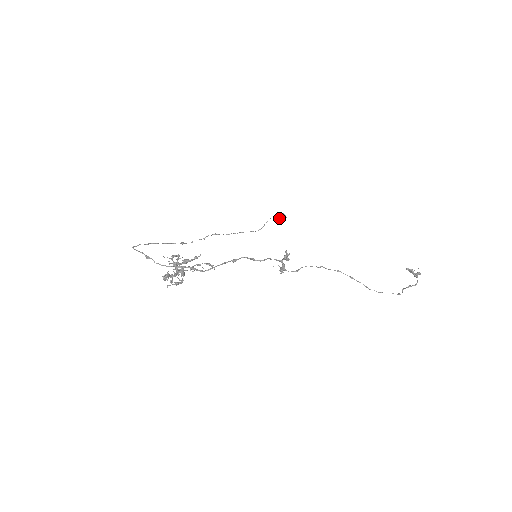
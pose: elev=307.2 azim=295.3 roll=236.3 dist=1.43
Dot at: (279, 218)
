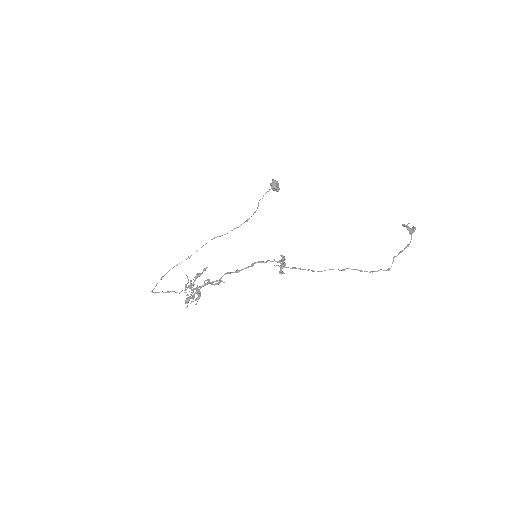
Dot at: (272, 189)
